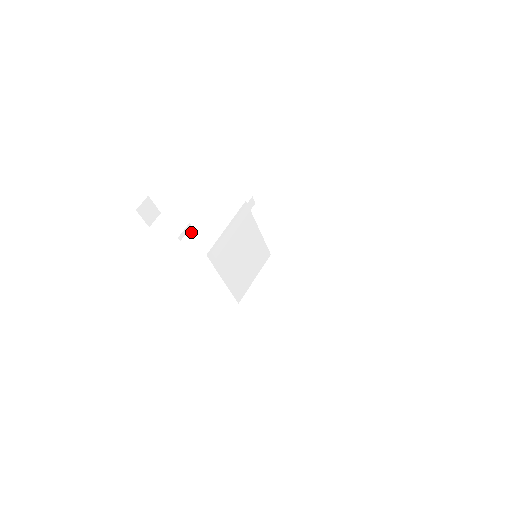
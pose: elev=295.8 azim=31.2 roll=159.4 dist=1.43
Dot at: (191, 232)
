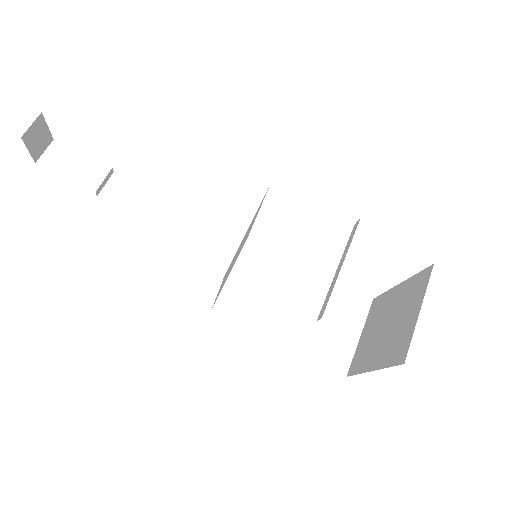
Dot at: (114, 183)
